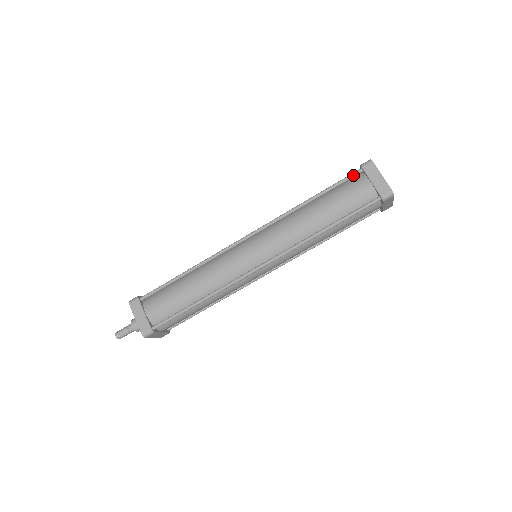
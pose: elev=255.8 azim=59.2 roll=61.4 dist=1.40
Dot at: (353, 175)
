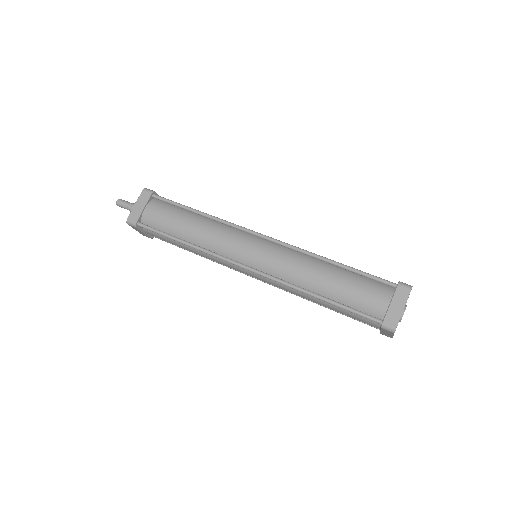
Dot at: occluded
